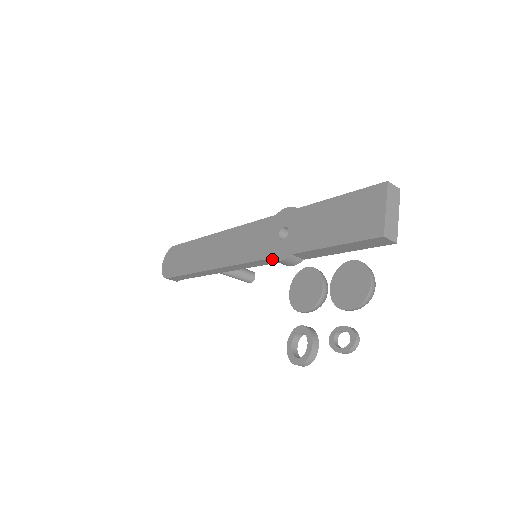
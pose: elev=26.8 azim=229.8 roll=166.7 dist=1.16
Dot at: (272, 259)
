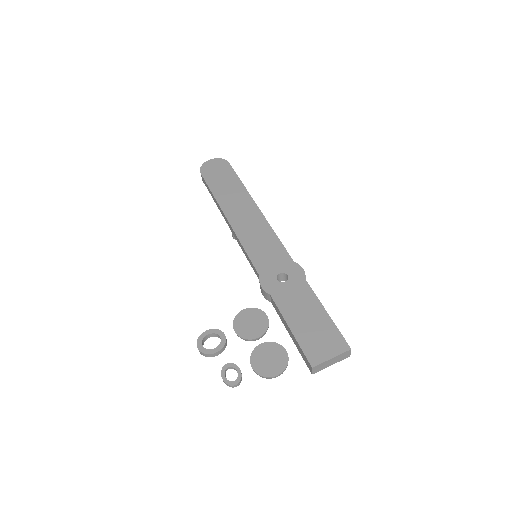
Dot at: (260, 279)
